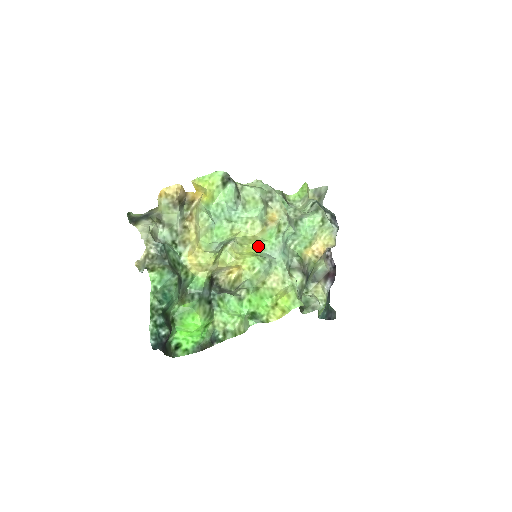
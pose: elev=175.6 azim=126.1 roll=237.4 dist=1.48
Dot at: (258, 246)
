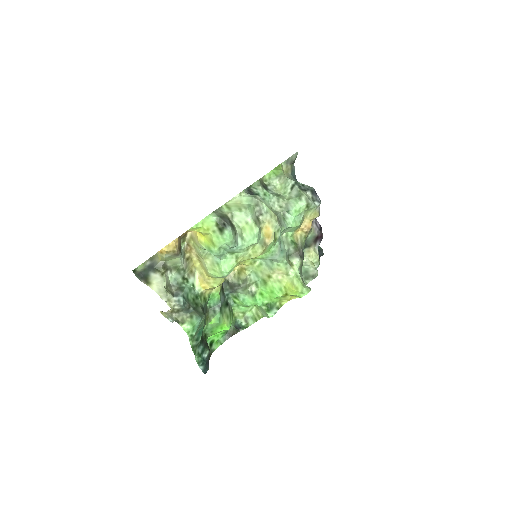
Dot at: (259, 256)
